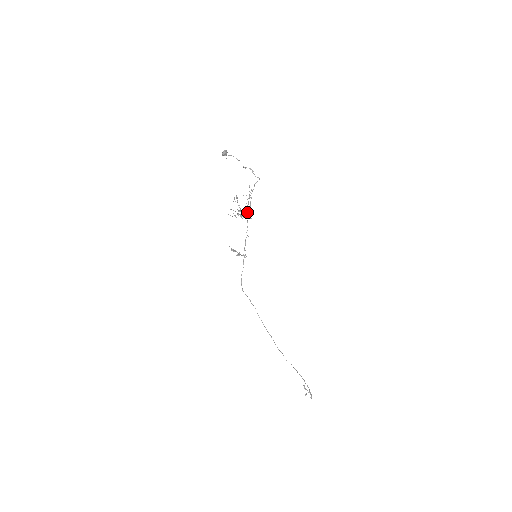
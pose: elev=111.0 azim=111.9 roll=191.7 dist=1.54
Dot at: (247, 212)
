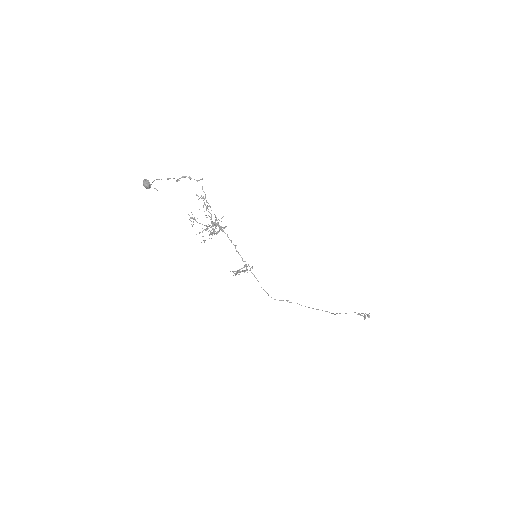
Dot at: (218, 224)
